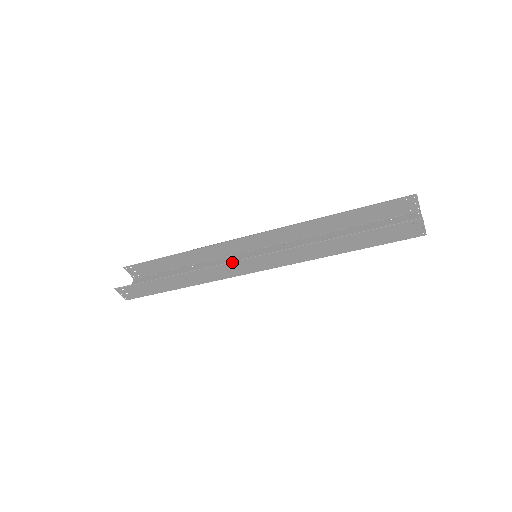
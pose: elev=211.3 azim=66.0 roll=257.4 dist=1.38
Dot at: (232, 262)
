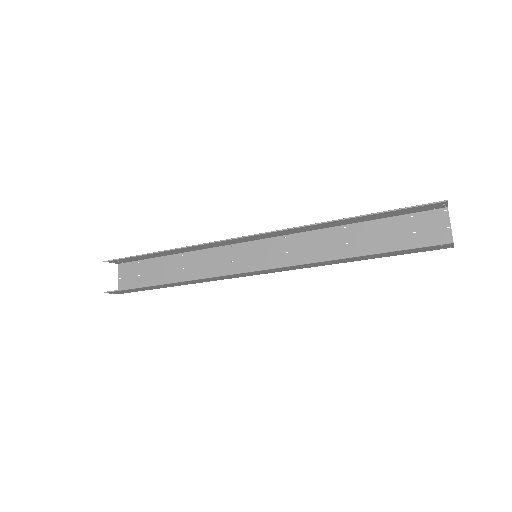
Dot at: (232, 274)
